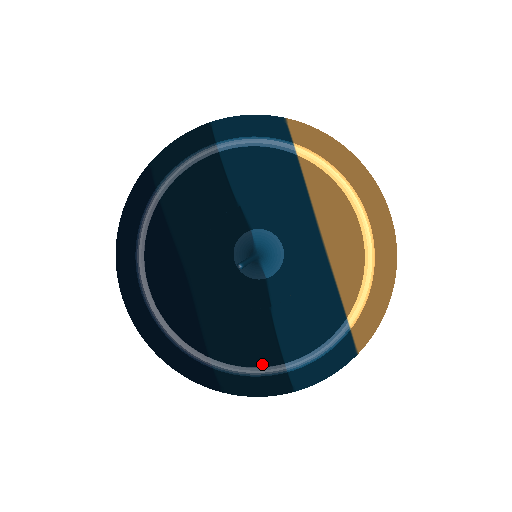
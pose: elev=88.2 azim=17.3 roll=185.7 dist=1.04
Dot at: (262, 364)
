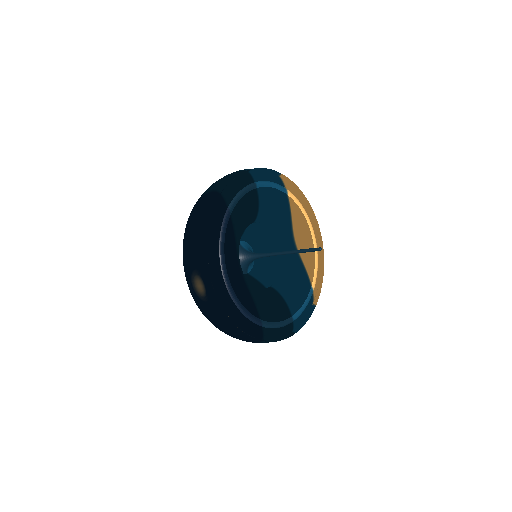
Dot at: (283, 319)
